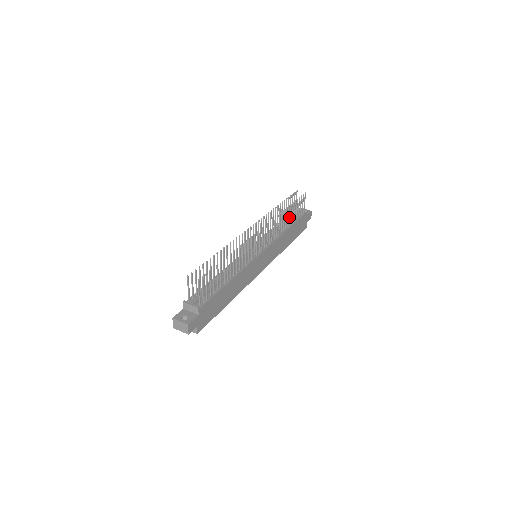
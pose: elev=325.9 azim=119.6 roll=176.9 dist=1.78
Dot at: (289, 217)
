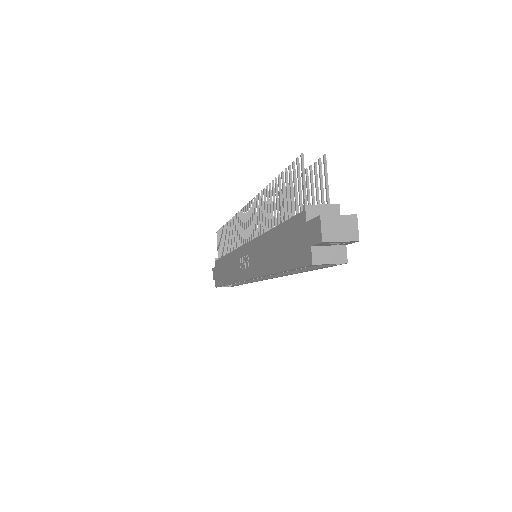
Dot at: occluded
